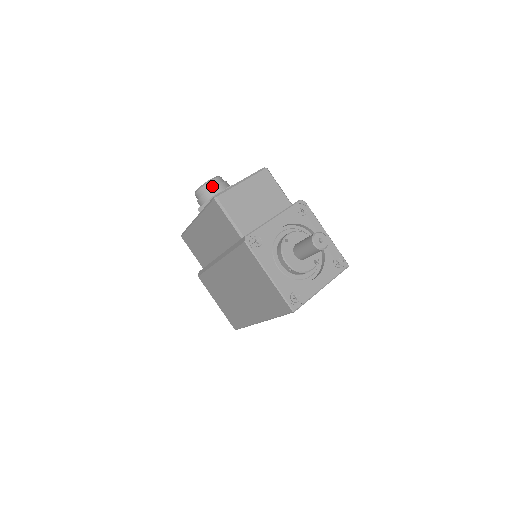
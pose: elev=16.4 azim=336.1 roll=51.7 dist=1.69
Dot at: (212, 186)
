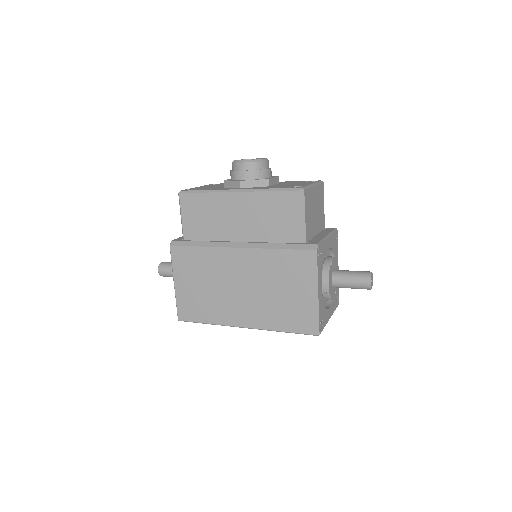
Dot at: (265, 167)
